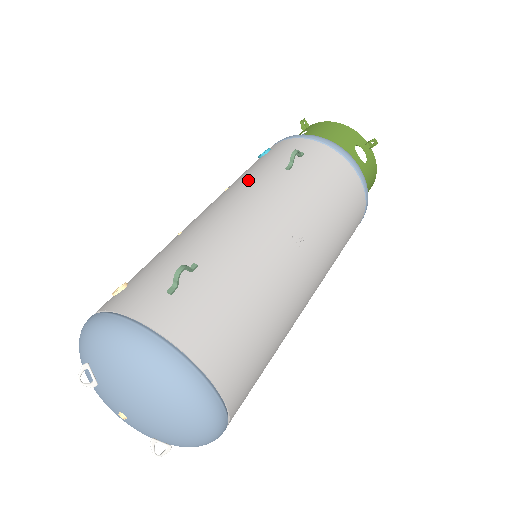
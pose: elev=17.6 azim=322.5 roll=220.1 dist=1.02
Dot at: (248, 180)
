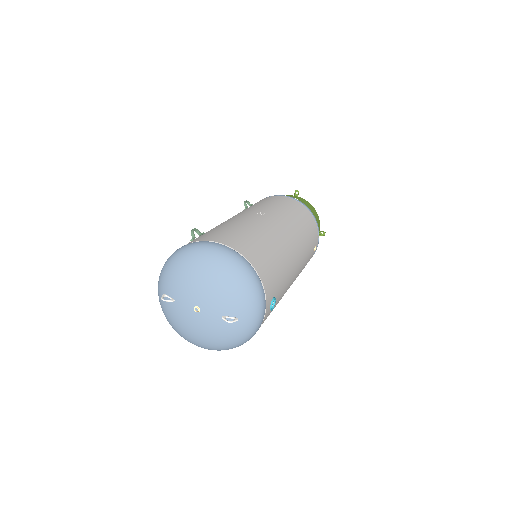
Dot at: occluded
